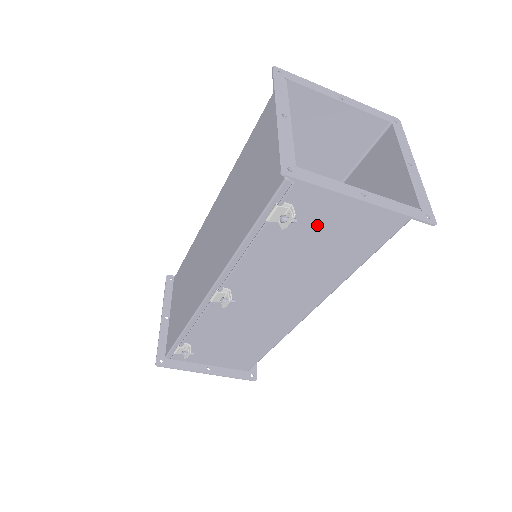
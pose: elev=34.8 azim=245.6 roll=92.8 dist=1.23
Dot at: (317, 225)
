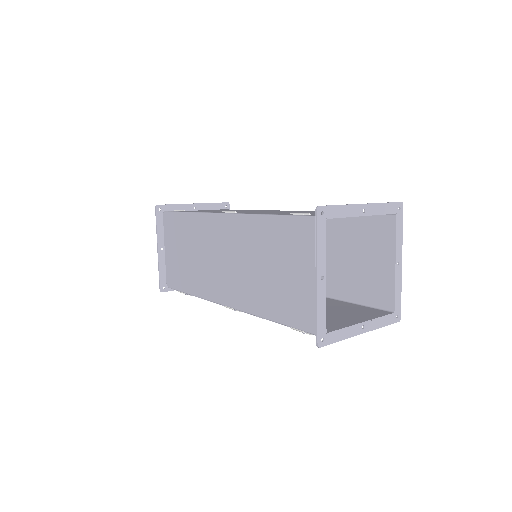
Dot at: occluded
